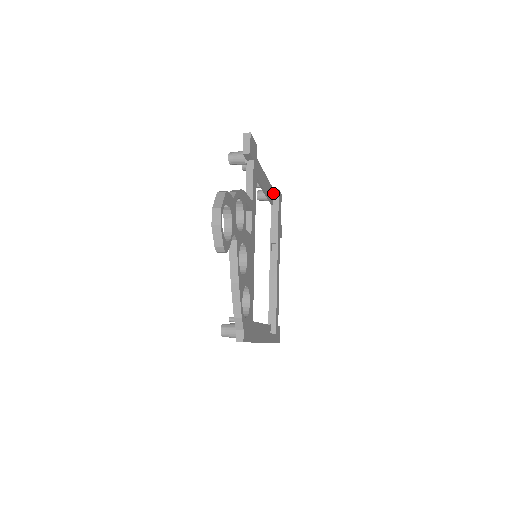
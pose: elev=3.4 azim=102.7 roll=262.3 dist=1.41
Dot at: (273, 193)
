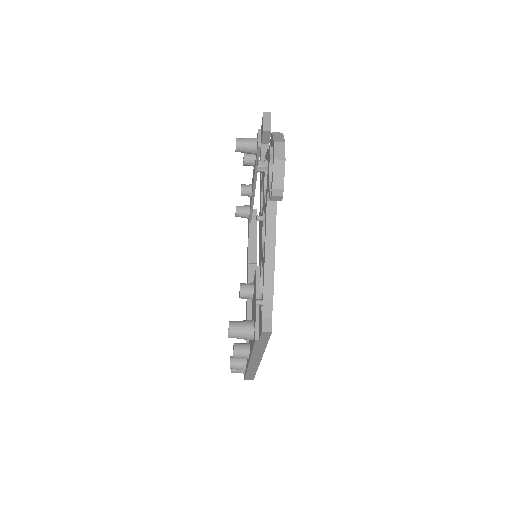
Dot at: occluded
